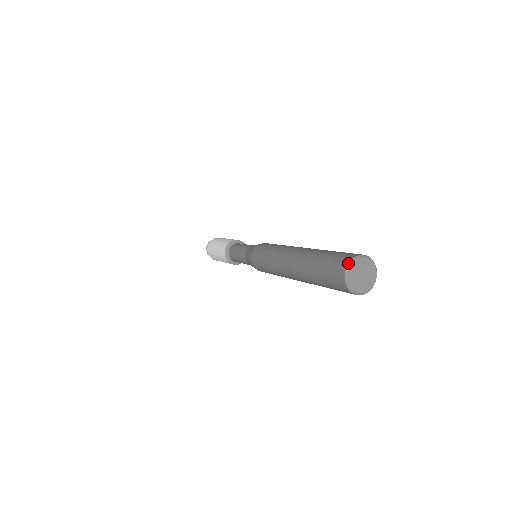
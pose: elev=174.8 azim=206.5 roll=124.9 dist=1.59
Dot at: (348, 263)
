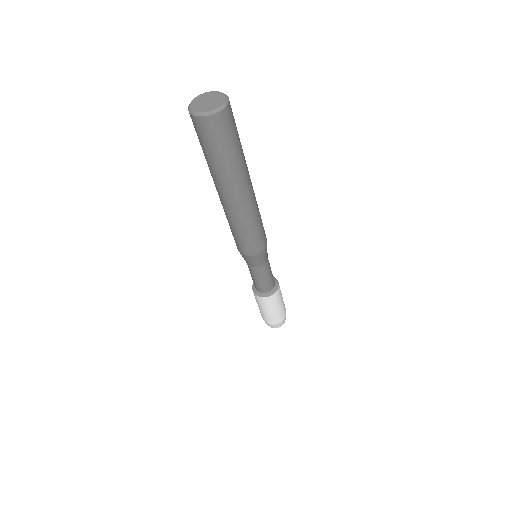
Dot at: (188, 107)
